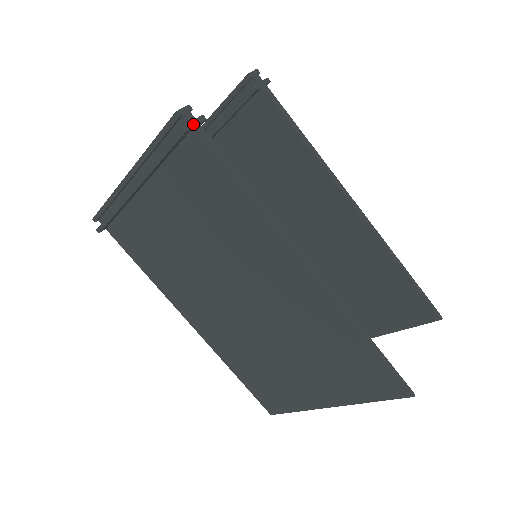
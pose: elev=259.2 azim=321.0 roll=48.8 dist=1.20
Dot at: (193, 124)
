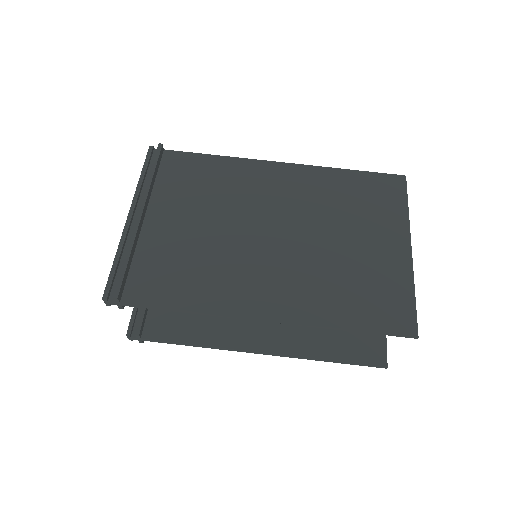
Dot at: (162, 150)
